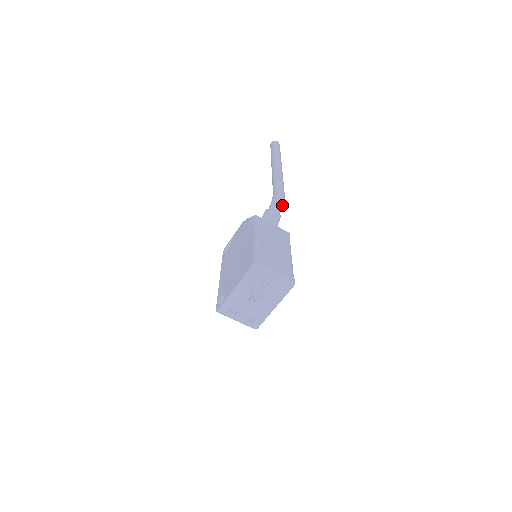
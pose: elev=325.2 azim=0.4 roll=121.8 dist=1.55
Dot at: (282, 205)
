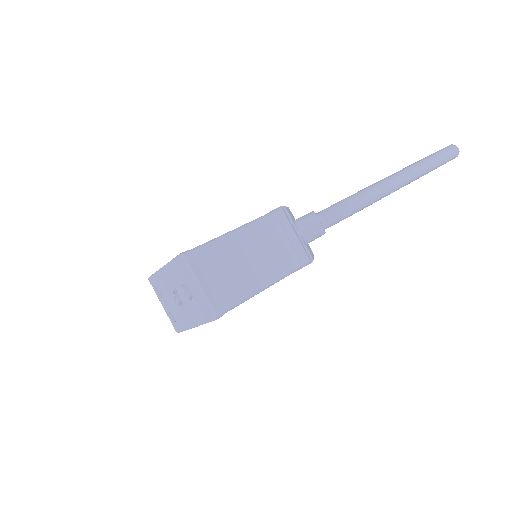
Dot at: (338, 220)
